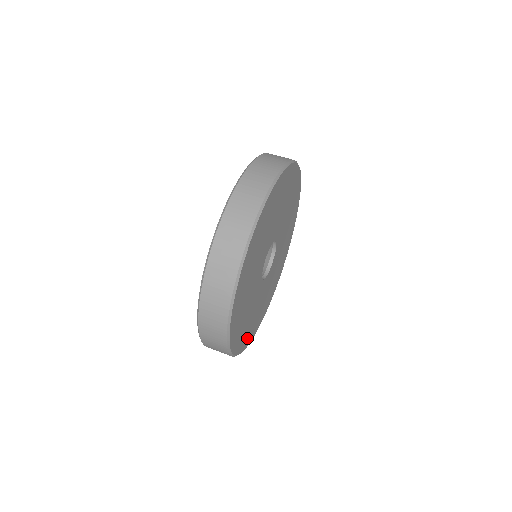
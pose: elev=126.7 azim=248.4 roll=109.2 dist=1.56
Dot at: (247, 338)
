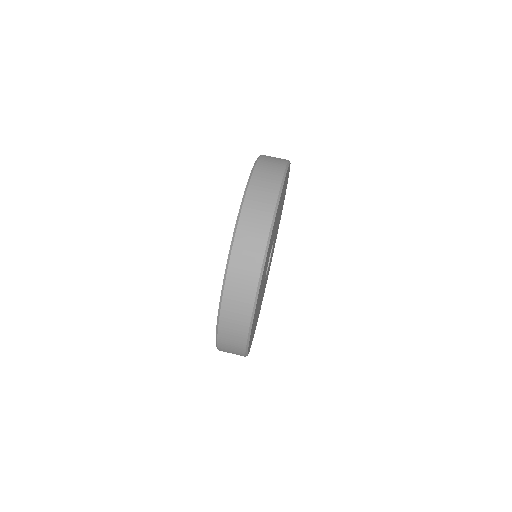
Dot at: occluded
